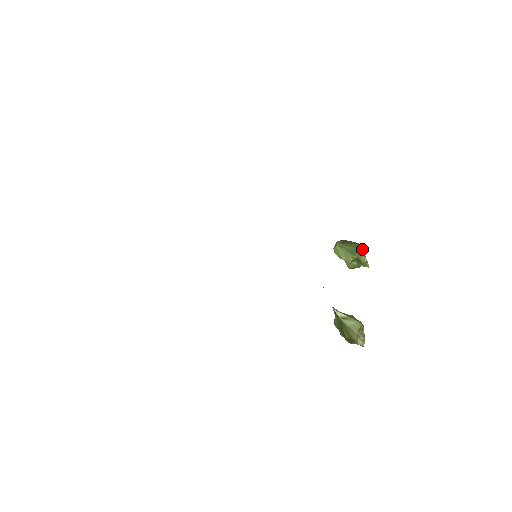
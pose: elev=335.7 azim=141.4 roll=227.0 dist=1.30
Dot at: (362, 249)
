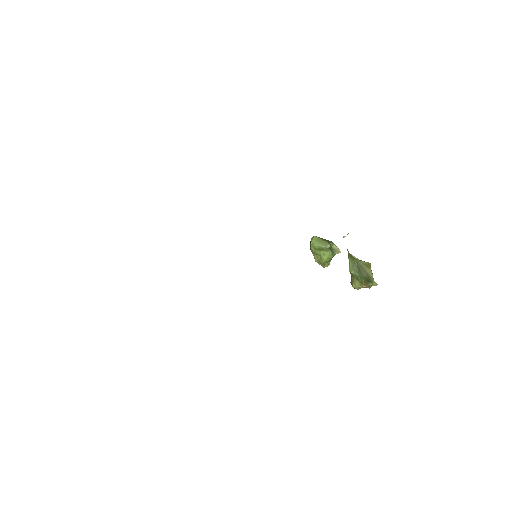
Dot at: occluded
